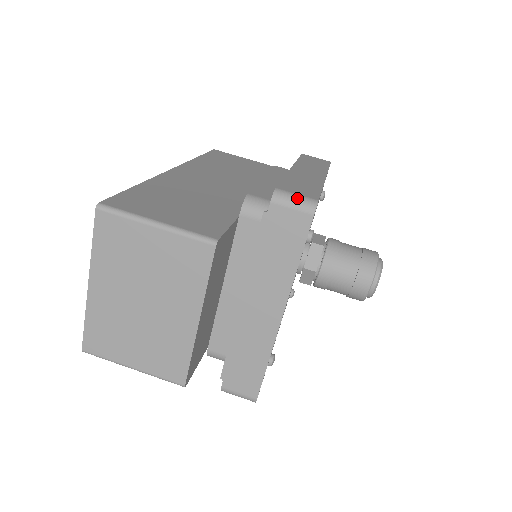
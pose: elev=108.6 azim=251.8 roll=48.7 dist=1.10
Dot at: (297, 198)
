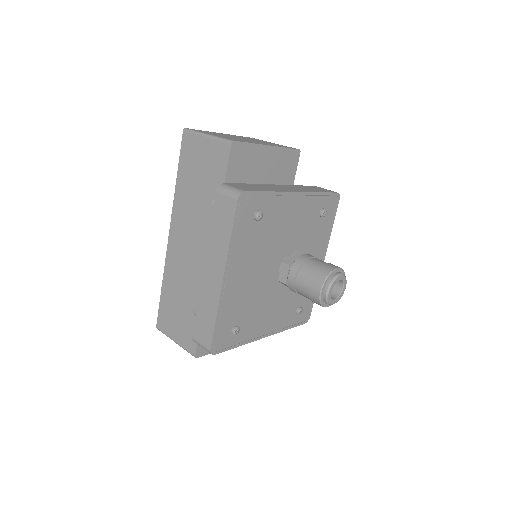
Dot at: occluded
